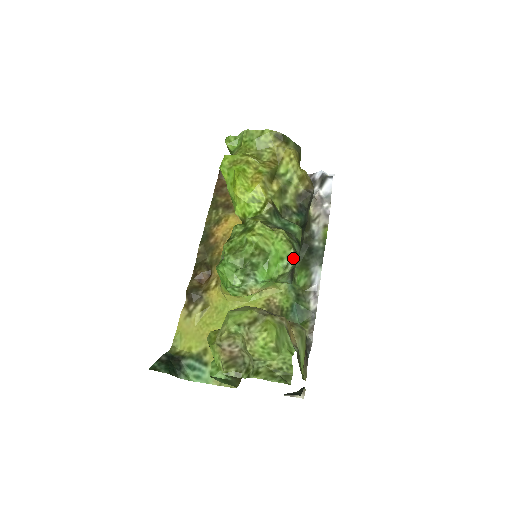
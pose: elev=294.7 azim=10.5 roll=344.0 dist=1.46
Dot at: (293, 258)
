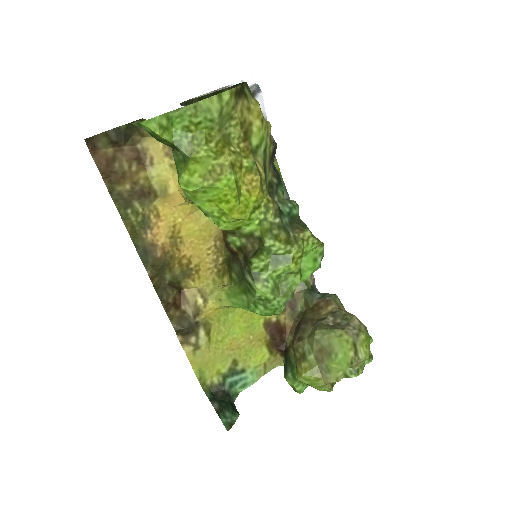
Dot at: occluded
